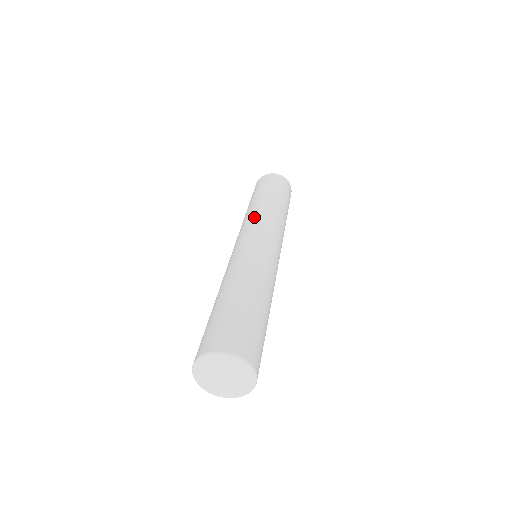
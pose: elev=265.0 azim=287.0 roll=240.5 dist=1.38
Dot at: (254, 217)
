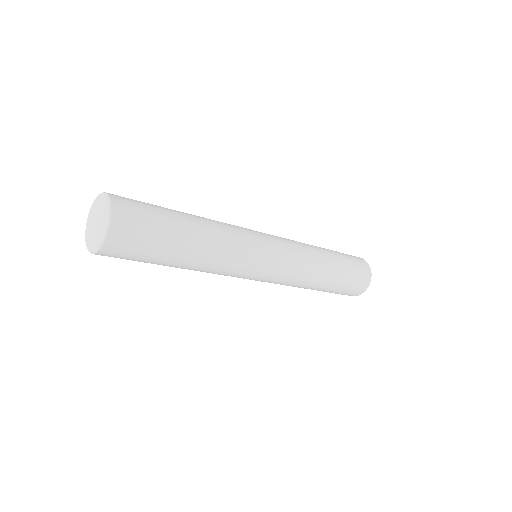
Dot at: (292, 240)
